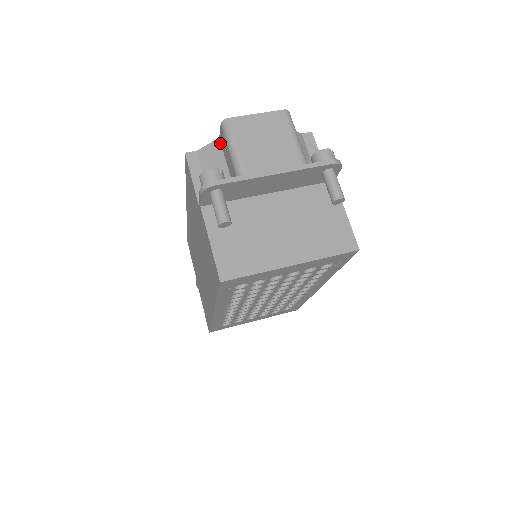
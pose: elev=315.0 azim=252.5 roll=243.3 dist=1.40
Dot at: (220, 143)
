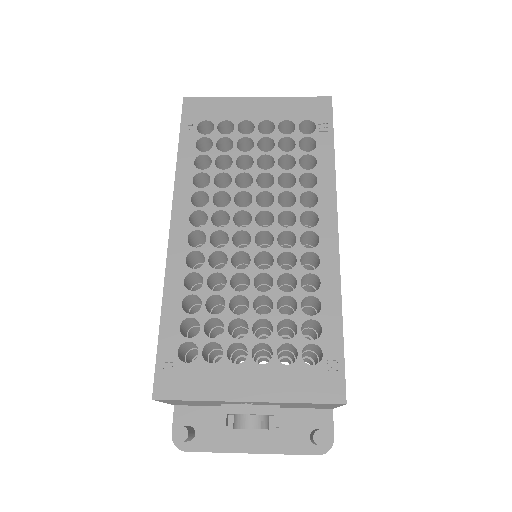
Dot at: occluded
